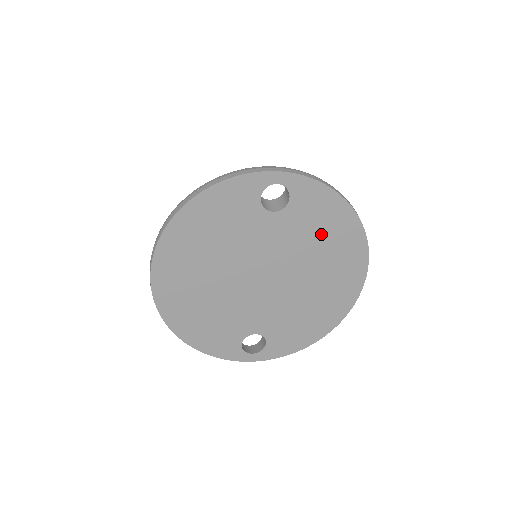
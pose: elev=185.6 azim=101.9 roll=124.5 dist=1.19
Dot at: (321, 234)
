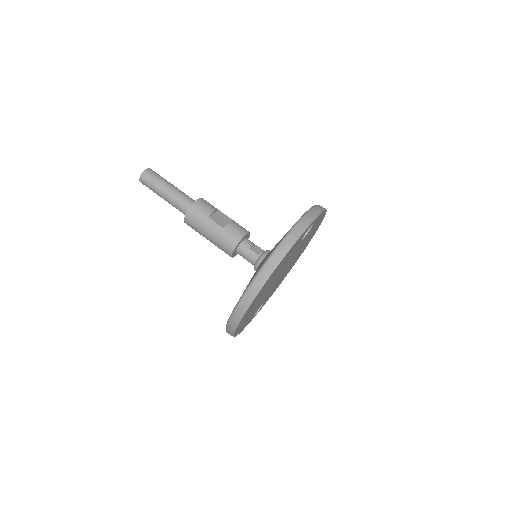
Dot at: occluded
